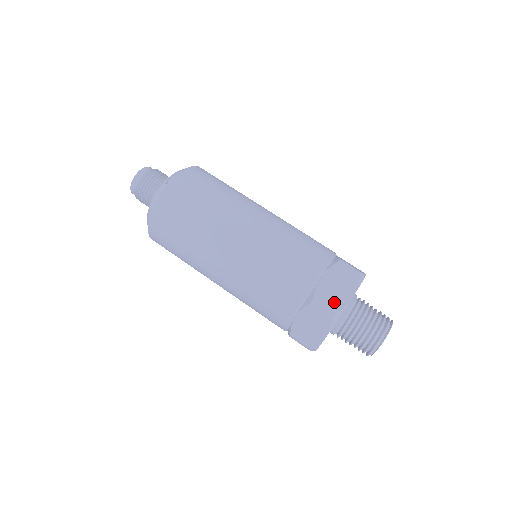
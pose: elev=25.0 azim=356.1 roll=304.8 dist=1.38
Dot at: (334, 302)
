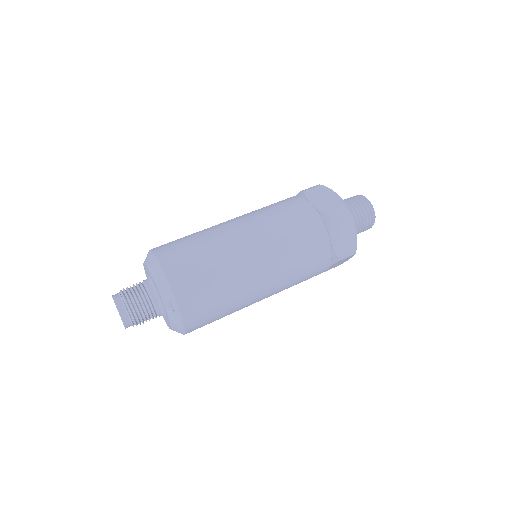
Dot at: (350, 245)
